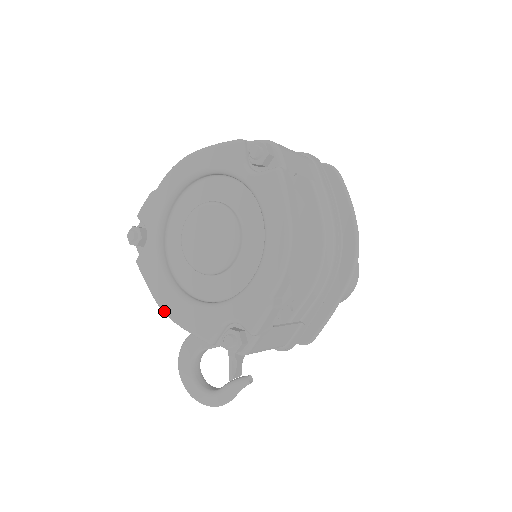
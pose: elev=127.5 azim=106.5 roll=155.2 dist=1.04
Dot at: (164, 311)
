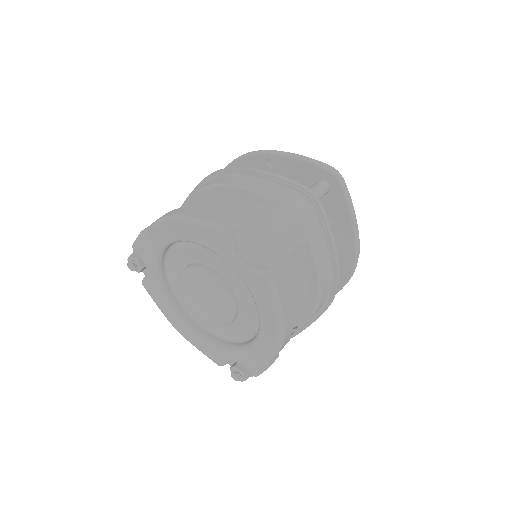
Dot at: (177, 330)
